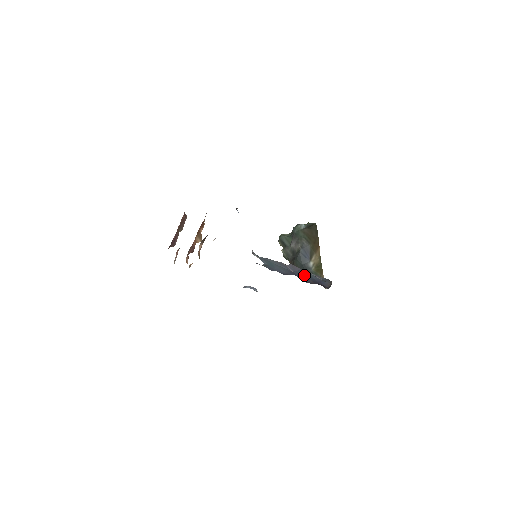
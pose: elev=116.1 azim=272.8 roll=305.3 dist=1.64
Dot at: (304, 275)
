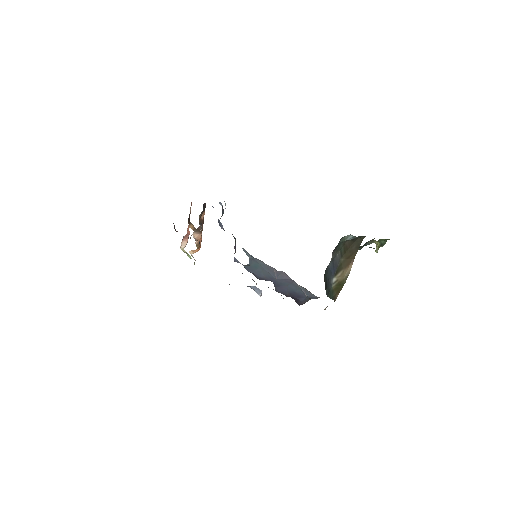
Dot at: (286, 285)
